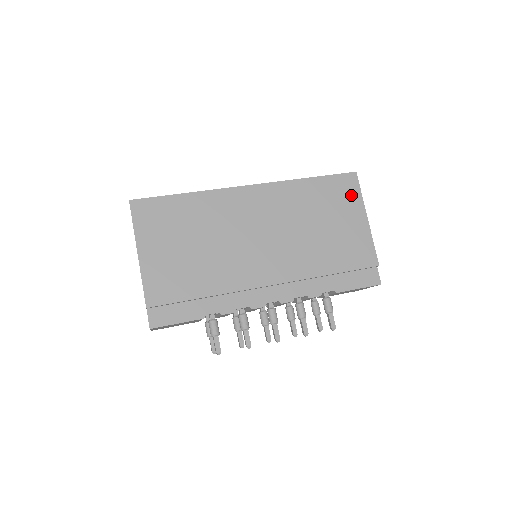
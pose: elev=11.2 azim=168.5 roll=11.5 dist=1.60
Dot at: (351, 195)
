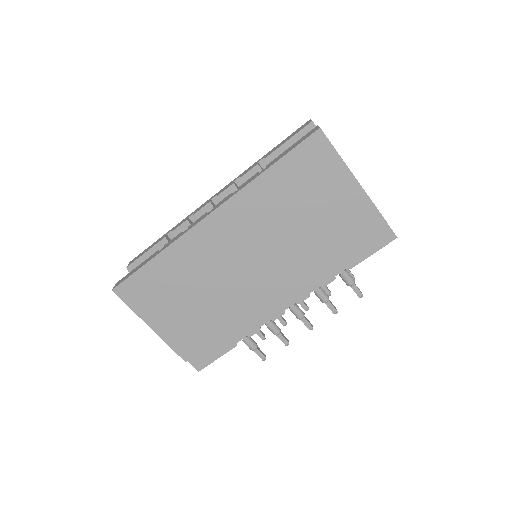
Dot at: (325, 161)
